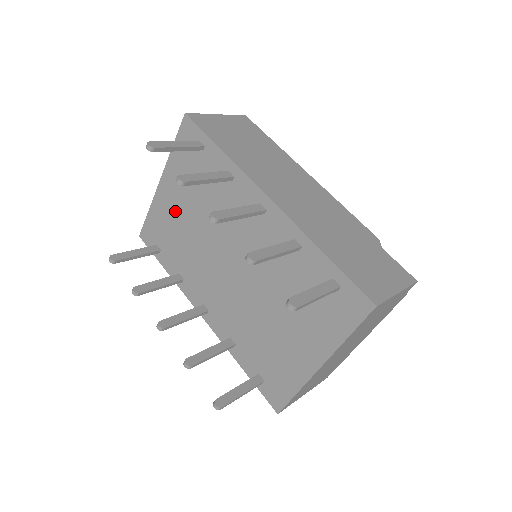
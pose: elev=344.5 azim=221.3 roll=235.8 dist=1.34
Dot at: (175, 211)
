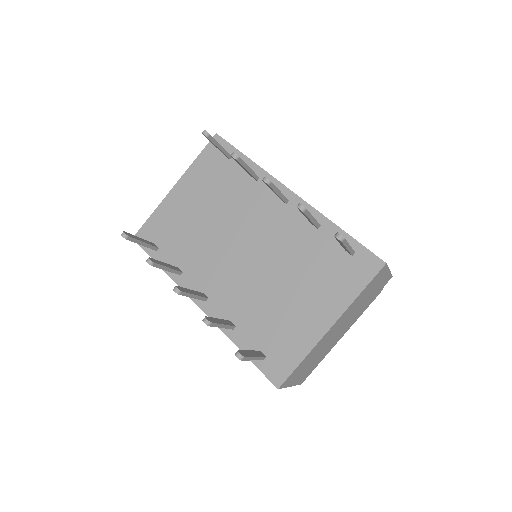
Dot at: (186, 210)
